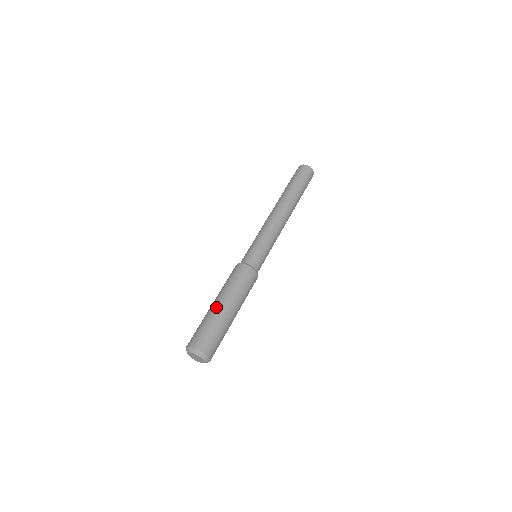
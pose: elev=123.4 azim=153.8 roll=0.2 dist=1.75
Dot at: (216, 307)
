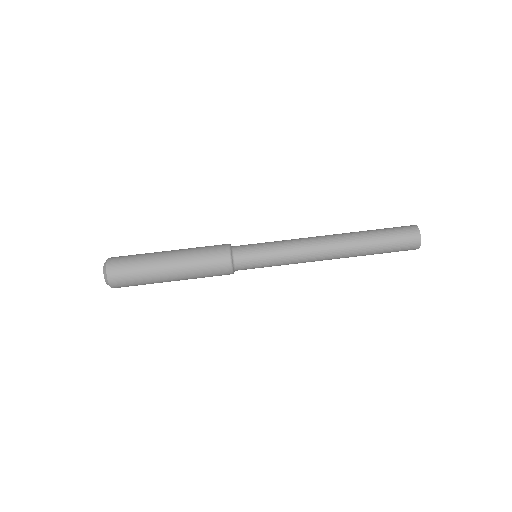
Dot at: (163, 271)
